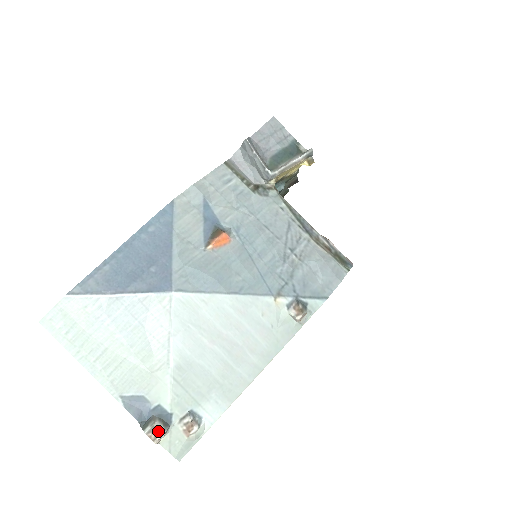
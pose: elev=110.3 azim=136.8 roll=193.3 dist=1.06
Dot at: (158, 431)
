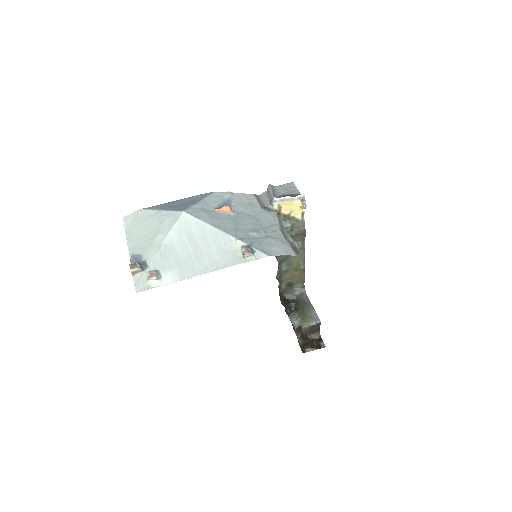
Dot at: (136, 266)
